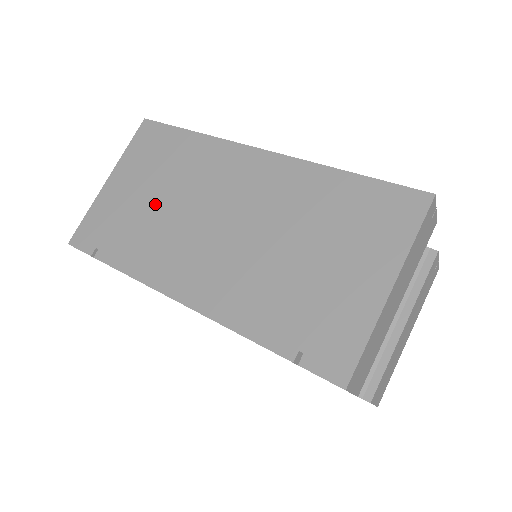
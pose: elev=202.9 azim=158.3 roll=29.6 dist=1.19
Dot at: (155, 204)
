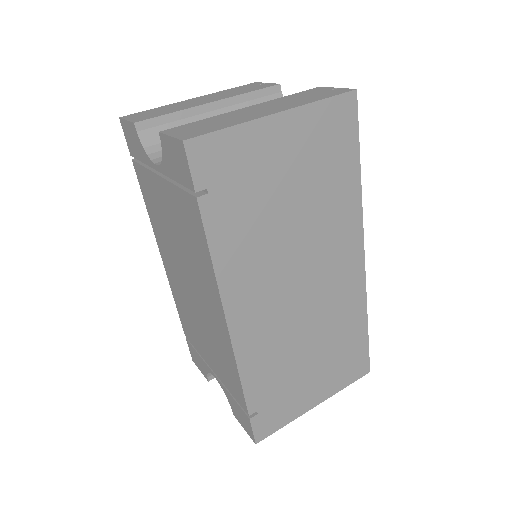
Dot at: (285, 209)
